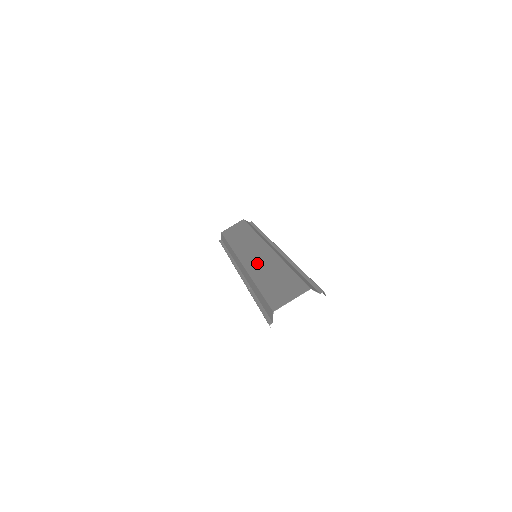
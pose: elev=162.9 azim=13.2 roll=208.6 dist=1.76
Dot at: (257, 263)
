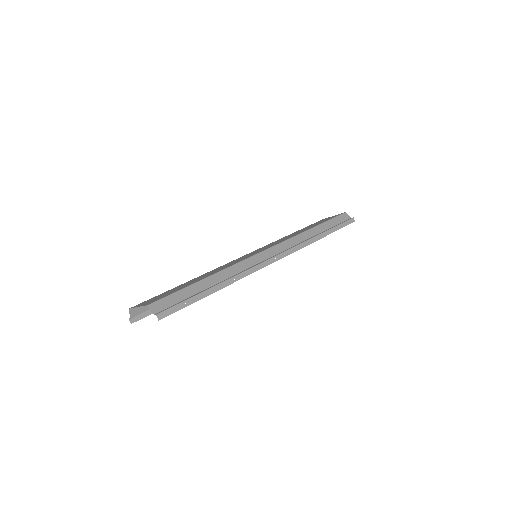
Dot at: (230, 263)
